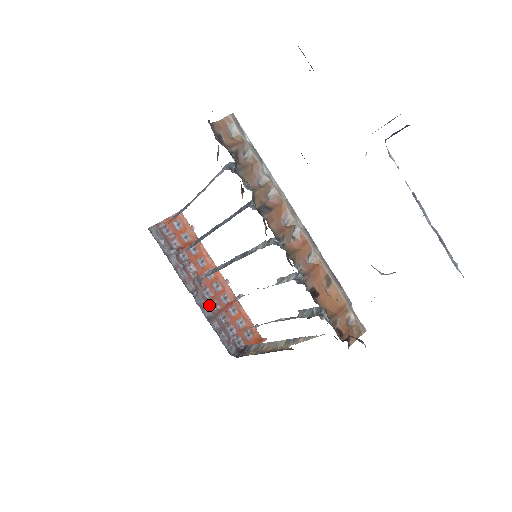
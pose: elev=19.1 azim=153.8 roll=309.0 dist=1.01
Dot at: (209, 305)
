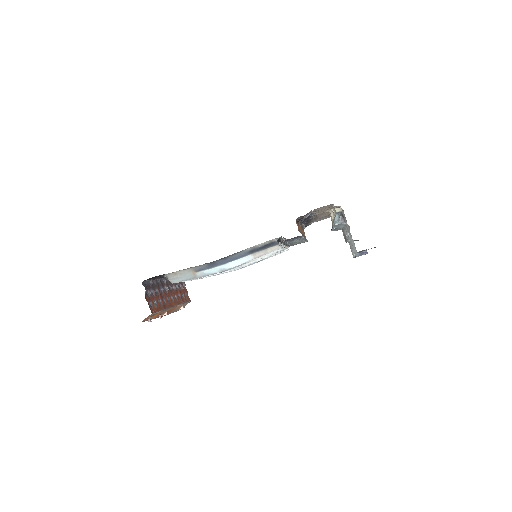
Dot at: (162, 286)
